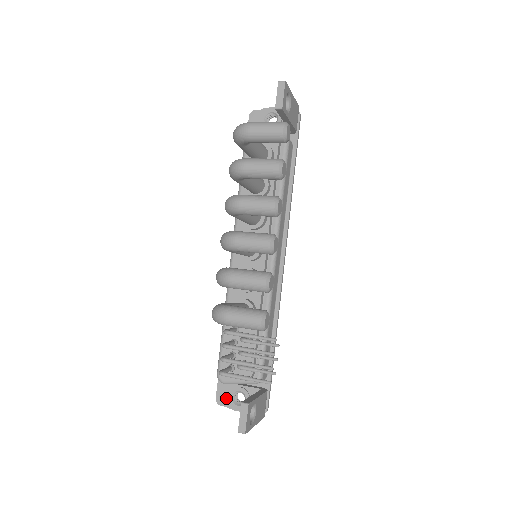
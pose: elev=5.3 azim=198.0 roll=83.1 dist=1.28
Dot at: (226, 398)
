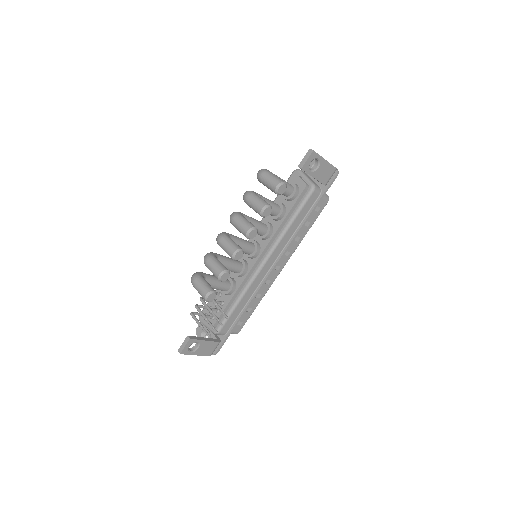
Dot at: occluded
